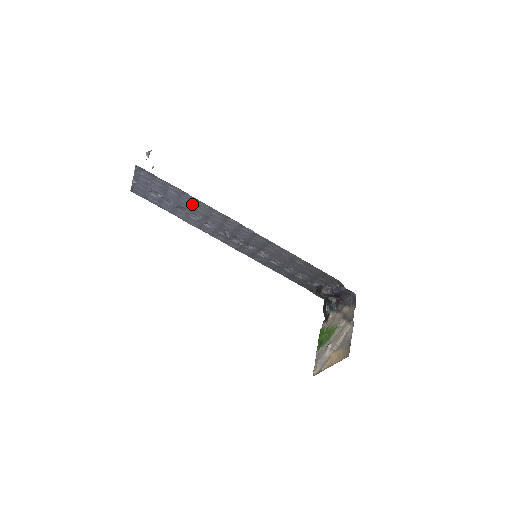
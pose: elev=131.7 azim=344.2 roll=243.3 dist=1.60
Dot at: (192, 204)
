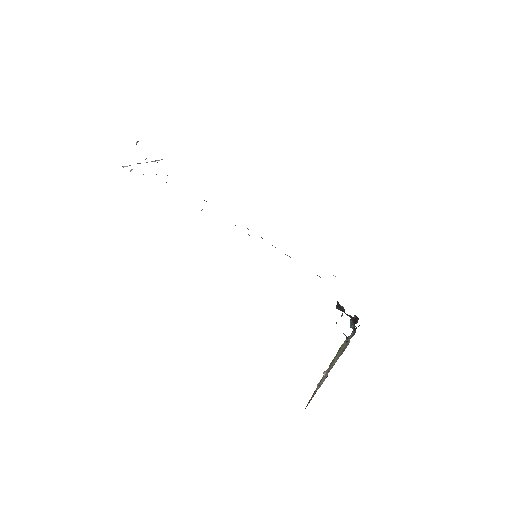
Dot at: occluded
